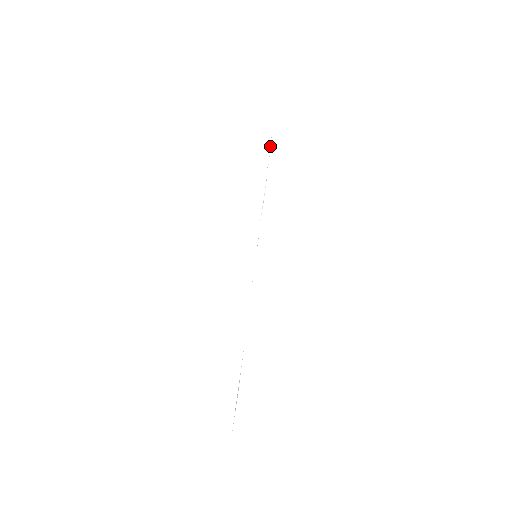
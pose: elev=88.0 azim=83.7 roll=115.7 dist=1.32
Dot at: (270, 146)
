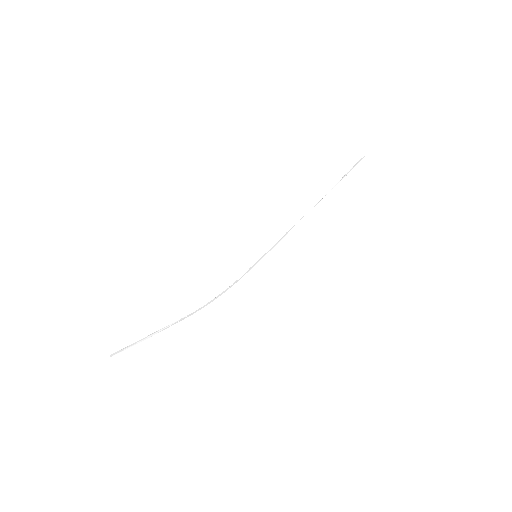
Dot at: (336, 184)
